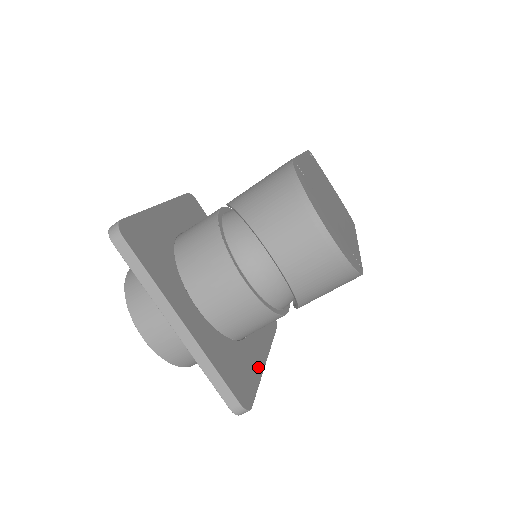
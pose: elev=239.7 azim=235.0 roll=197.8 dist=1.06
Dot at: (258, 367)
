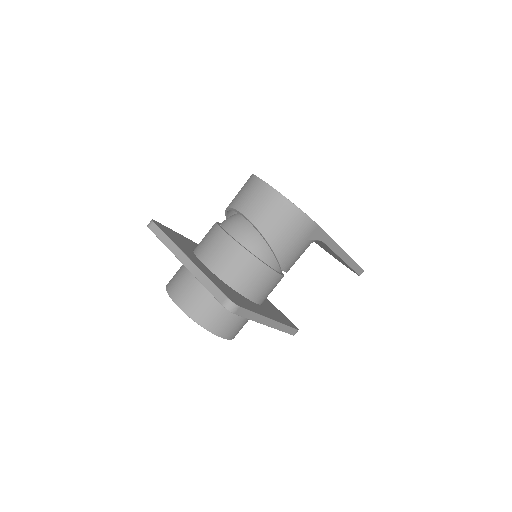
Dot at: (259, 312)
